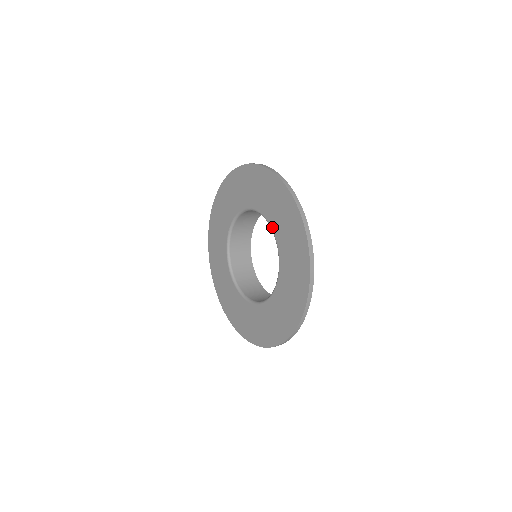
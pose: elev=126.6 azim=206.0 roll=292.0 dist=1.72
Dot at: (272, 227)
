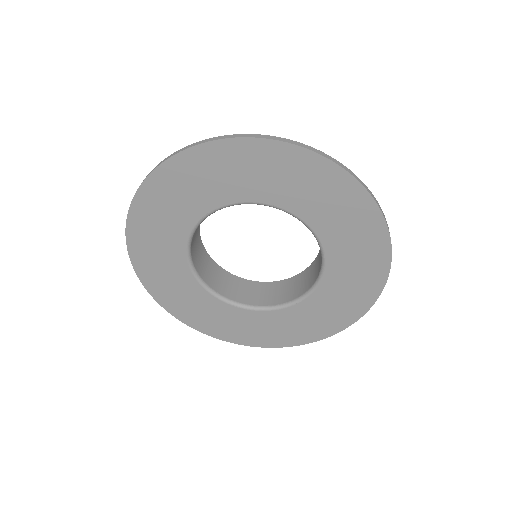
Dot at: (266, 202)
